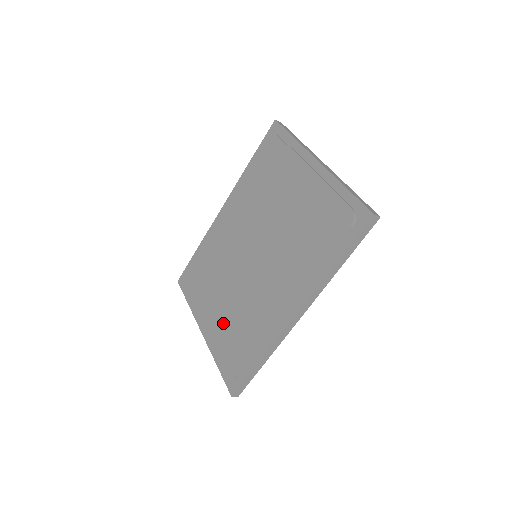
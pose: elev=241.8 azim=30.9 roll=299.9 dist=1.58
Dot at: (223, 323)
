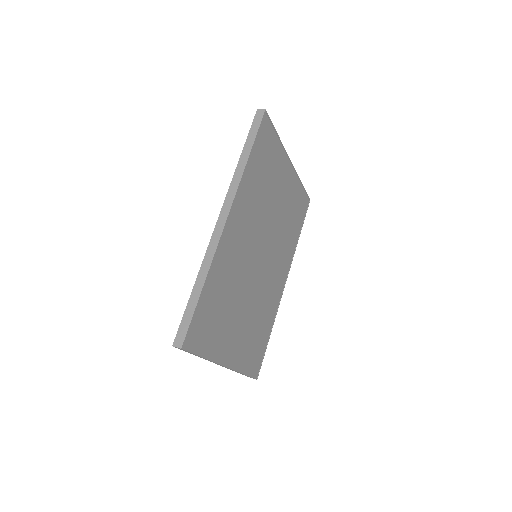
Dot at: occluded
